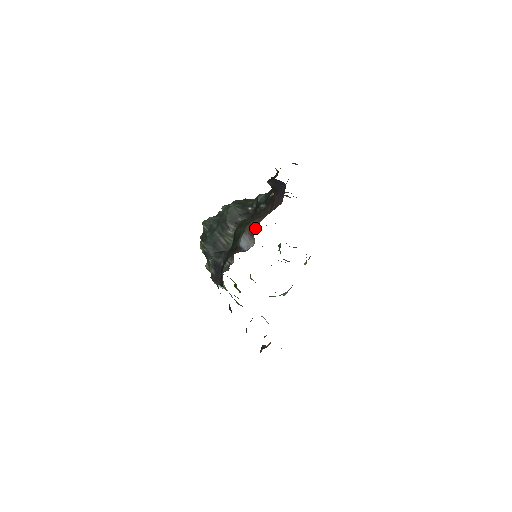
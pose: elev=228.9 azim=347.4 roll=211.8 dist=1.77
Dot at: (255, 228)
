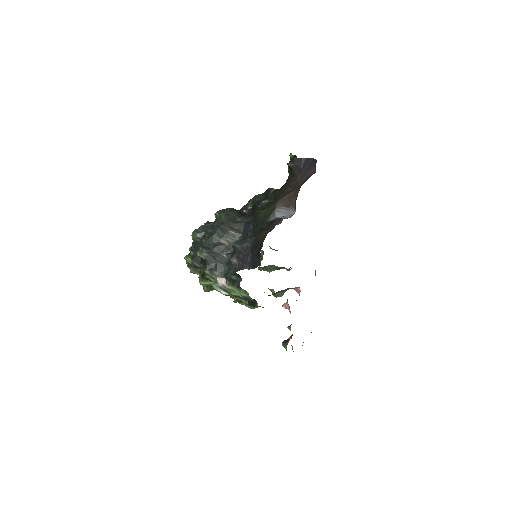
Dot at: (292, 198)
